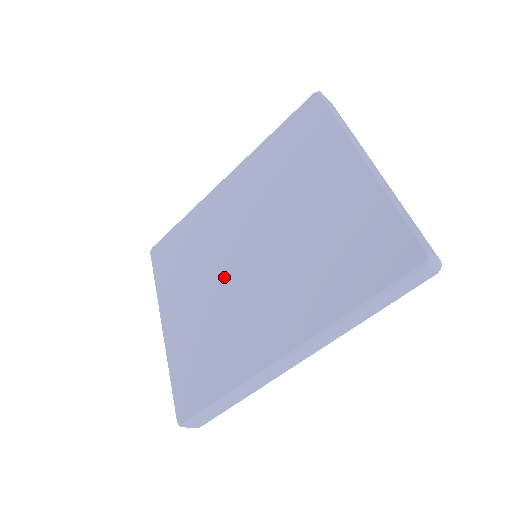
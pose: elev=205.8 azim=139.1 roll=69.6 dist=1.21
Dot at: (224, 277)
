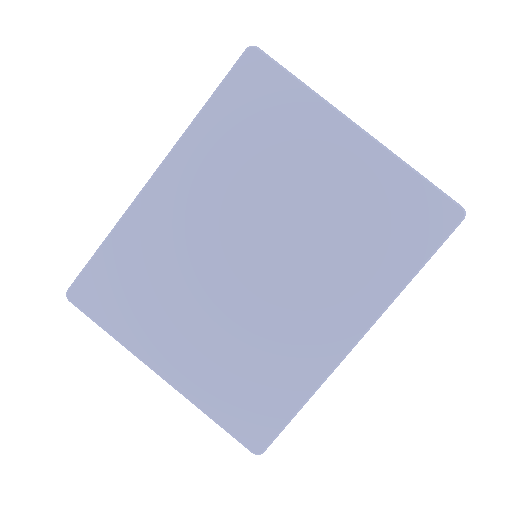
Dot at: (231, 293)
